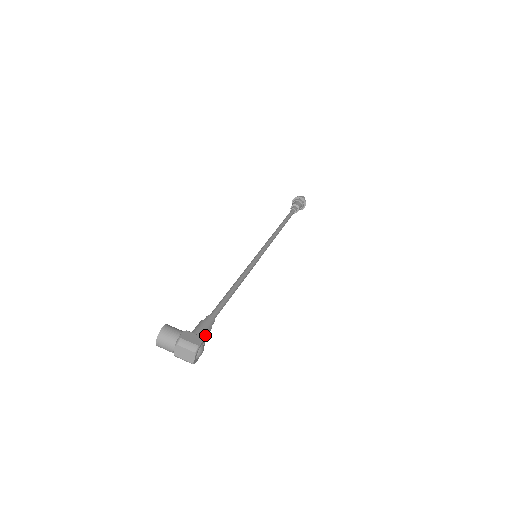
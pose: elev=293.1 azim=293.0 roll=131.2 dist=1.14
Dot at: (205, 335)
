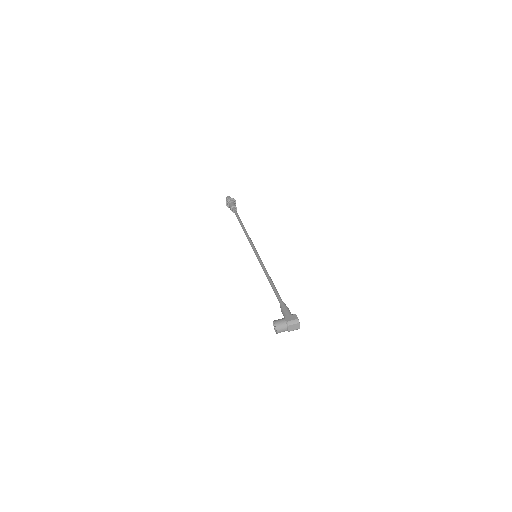
Dot at: occluded
